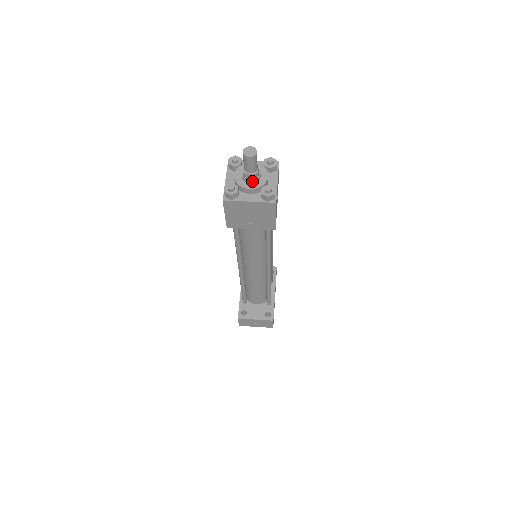
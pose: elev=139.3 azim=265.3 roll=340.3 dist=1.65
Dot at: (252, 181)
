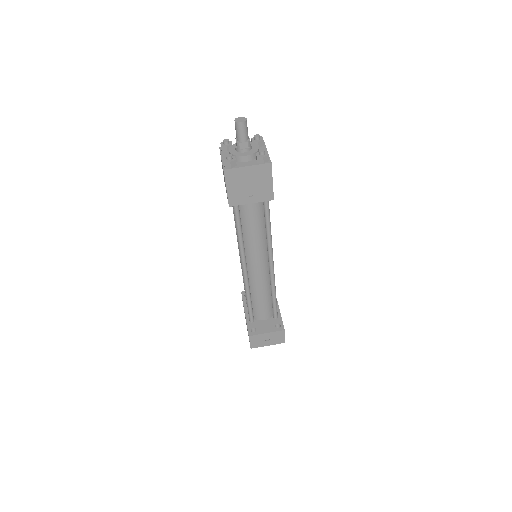
Dot at: (246, 150)
